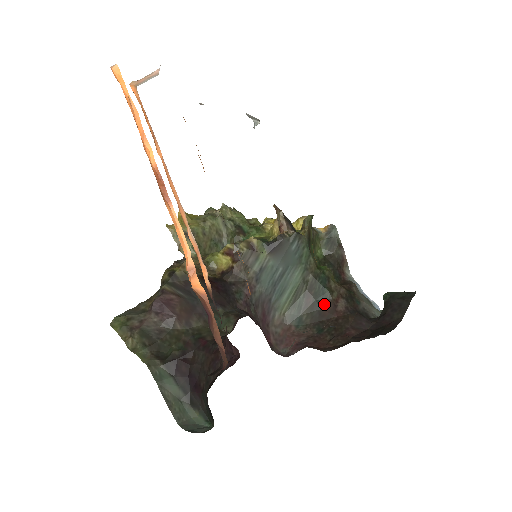
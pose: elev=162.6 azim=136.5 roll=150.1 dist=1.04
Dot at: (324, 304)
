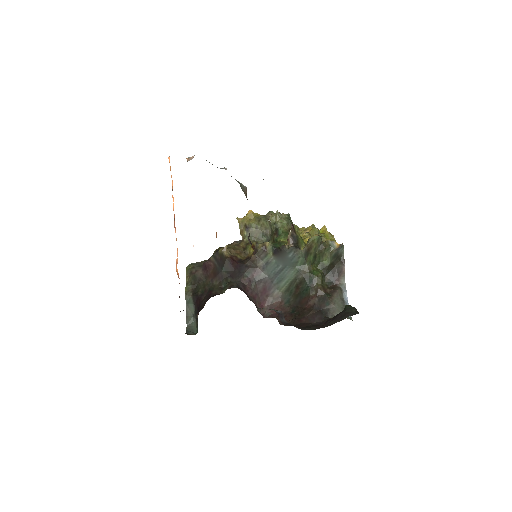
Dot at: (304, 296)
